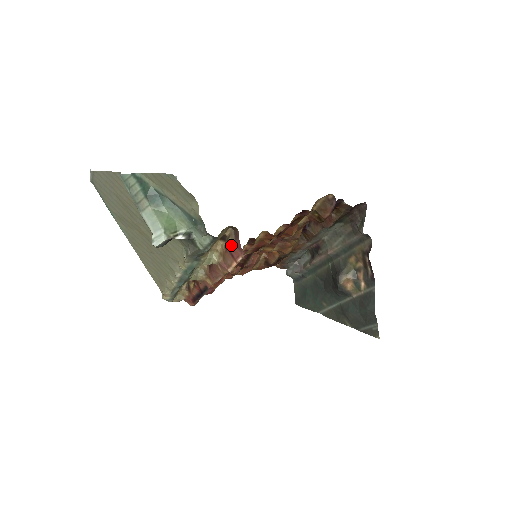
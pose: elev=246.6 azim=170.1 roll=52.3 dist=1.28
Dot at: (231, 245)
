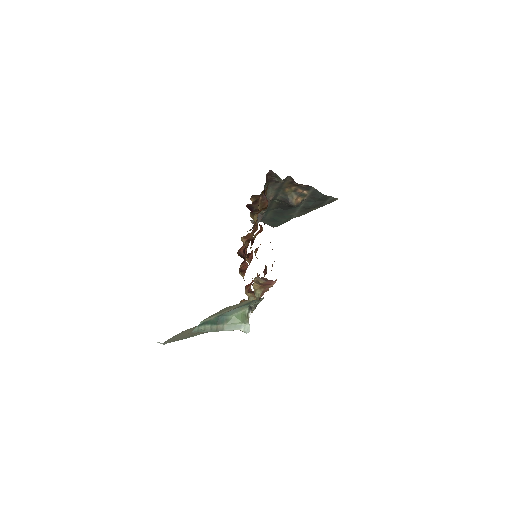
Dot at: (264, 283)
